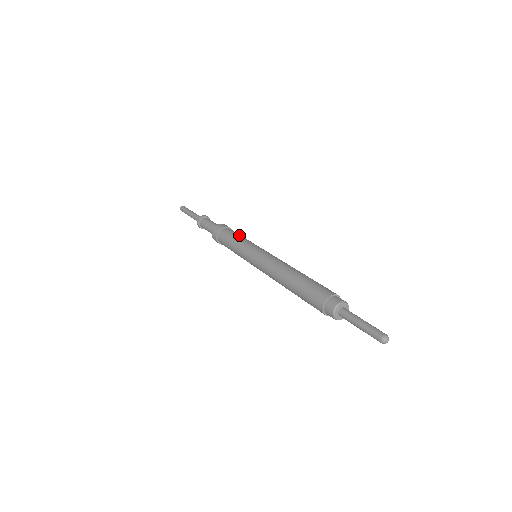
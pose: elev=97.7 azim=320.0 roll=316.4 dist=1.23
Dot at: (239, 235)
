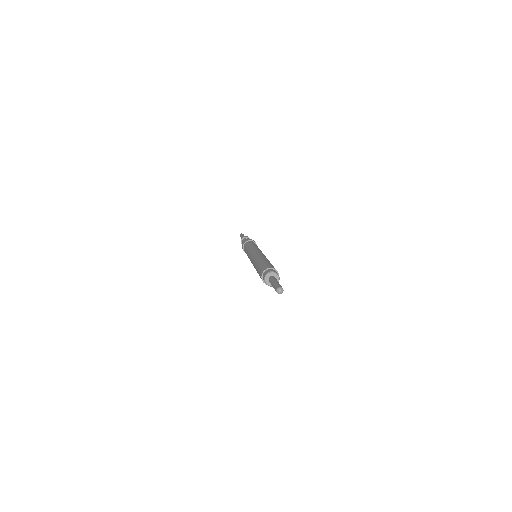
Dot at: (247, 246)
